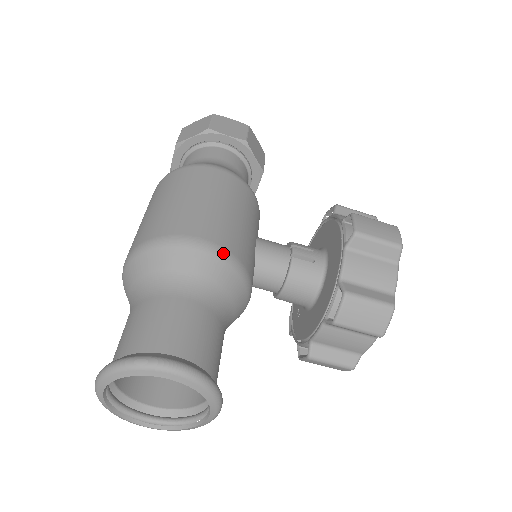
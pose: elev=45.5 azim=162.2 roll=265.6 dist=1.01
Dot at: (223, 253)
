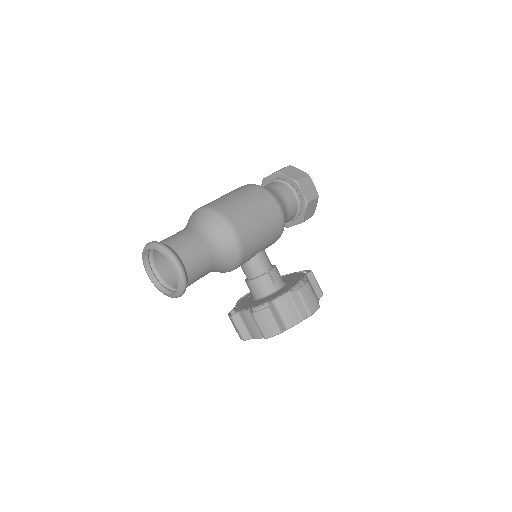
Dot at: (239, 245)
